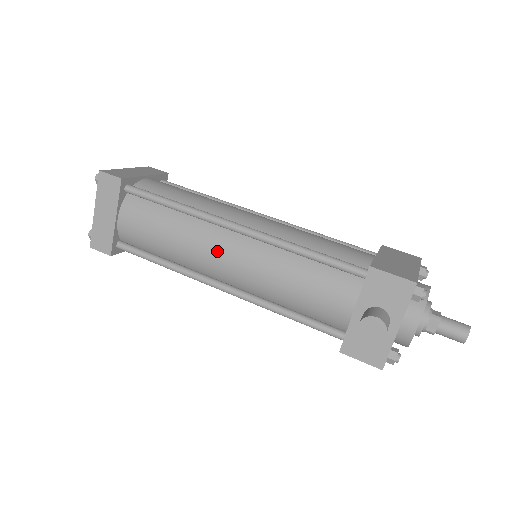
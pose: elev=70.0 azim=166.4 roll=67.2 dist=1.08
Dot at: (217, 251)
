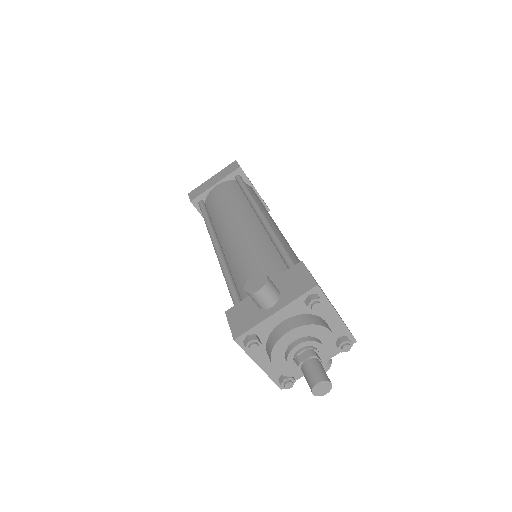
Dot at: (237, 220)
